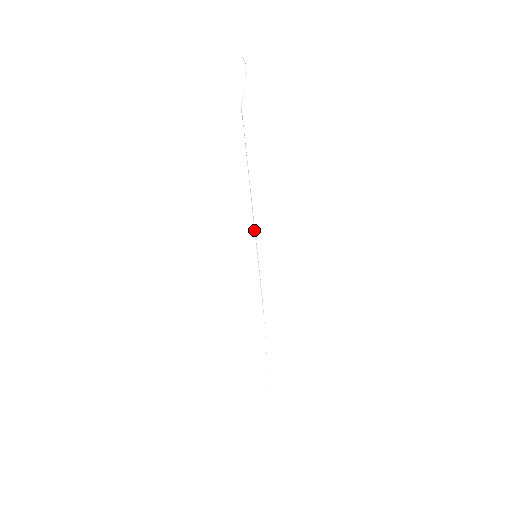
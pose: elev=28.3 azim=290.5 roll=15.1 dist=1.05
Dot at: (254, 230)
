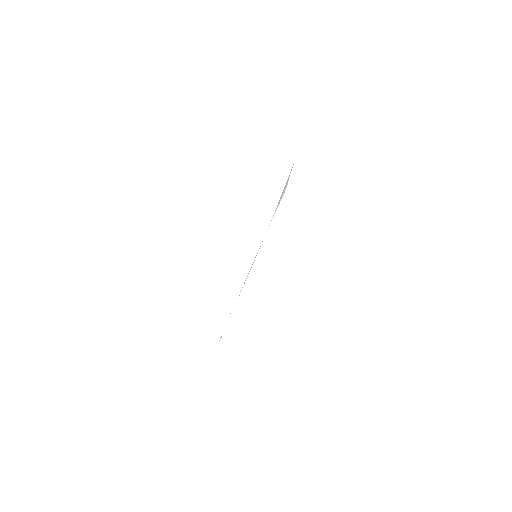
Dot at: occluded
